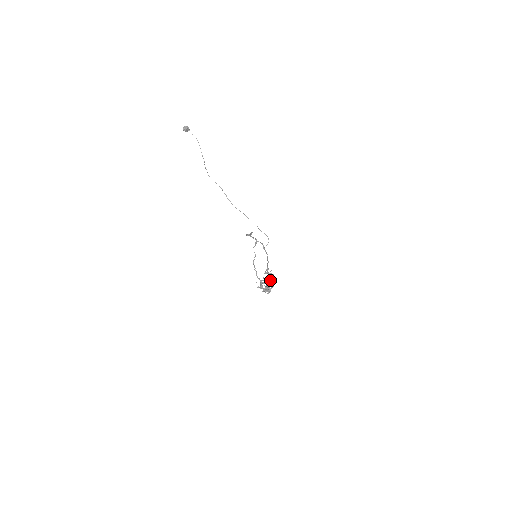
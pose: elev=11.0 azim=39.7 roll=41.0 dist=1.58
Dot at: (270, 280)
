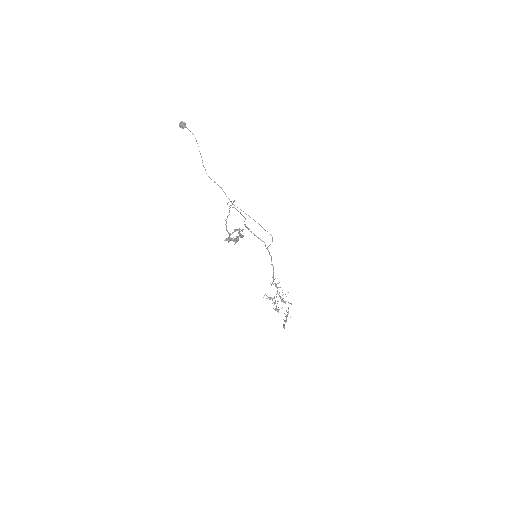
Dot at: (240, 229)
